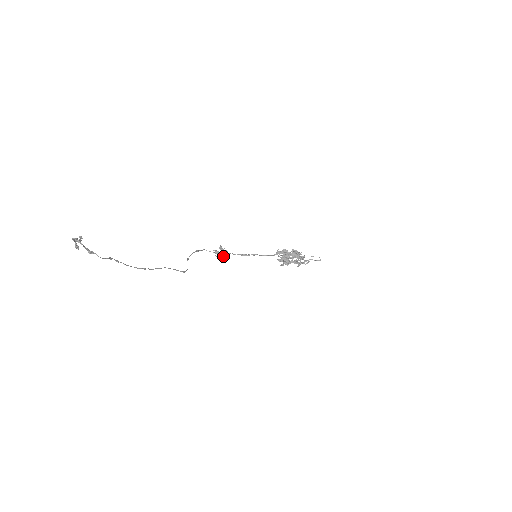
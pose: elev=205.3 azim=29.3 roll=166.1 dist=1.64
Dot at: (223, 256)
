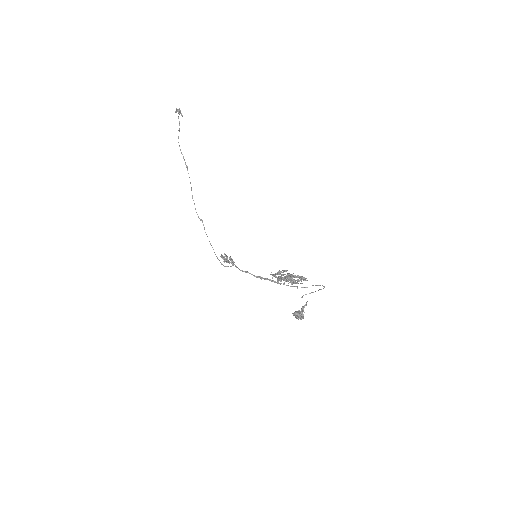
Dot at: (226, 261)
